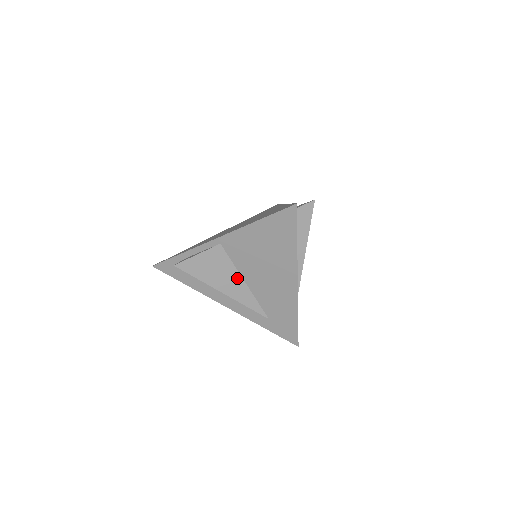
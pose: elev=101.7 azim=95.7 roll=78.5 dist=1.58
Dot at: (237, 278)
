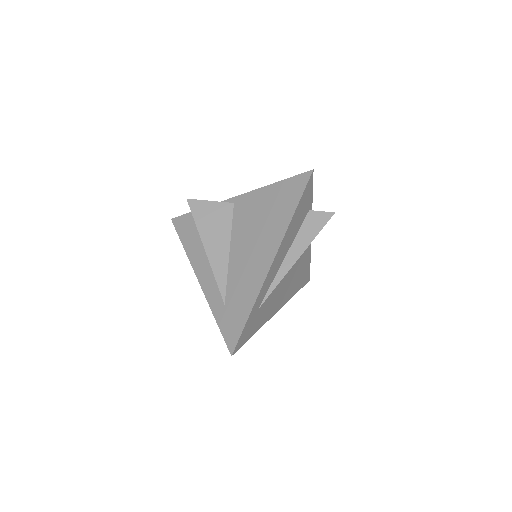
Dot at: (226, 242)
